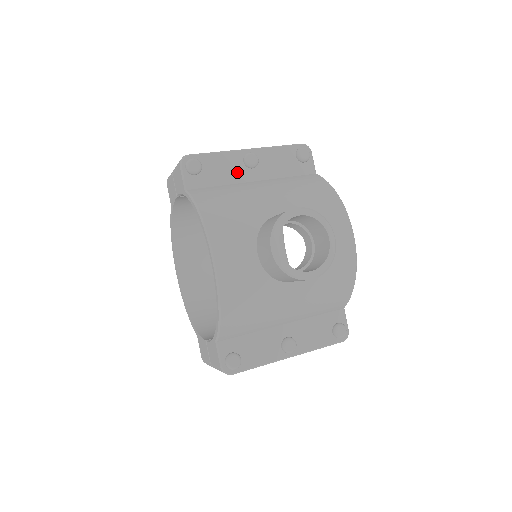
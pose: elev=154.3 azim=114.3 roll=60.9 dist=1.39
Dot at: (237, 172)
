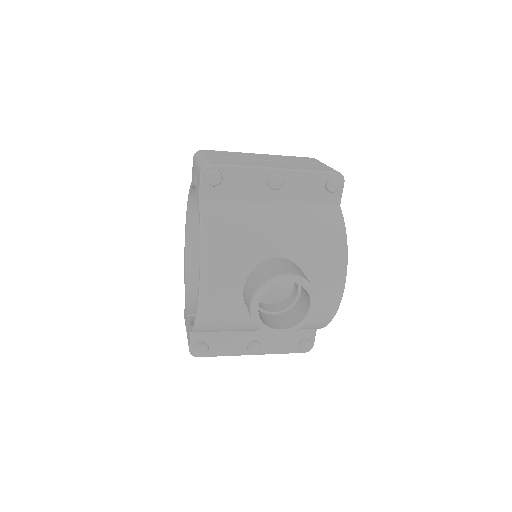
Dot at: (257, 190)
